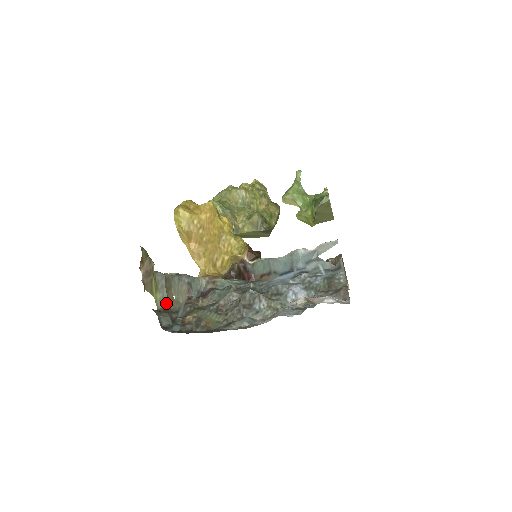
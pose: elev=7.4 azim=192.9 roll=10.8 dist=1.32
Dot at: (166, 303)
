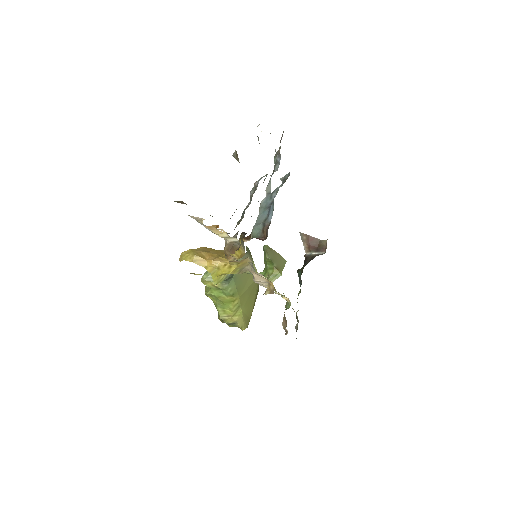
Dot at: occluded
